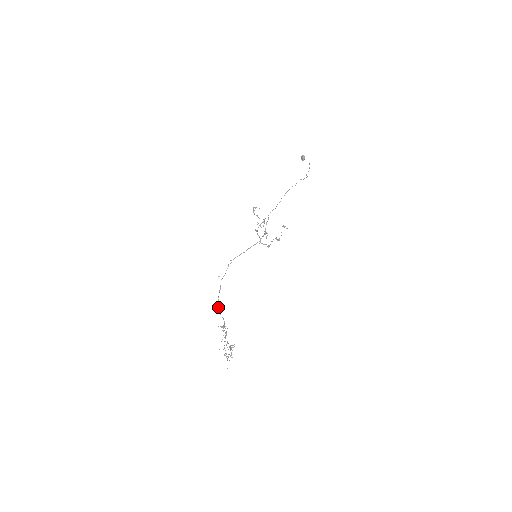
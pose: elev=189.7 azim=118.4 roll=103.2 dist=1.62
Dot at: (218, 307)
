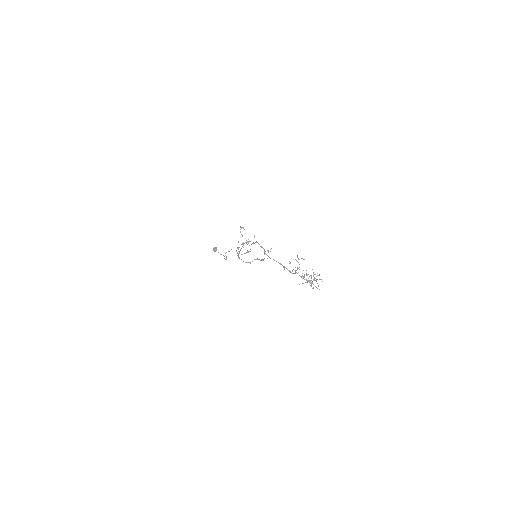
Dot at: occluded
